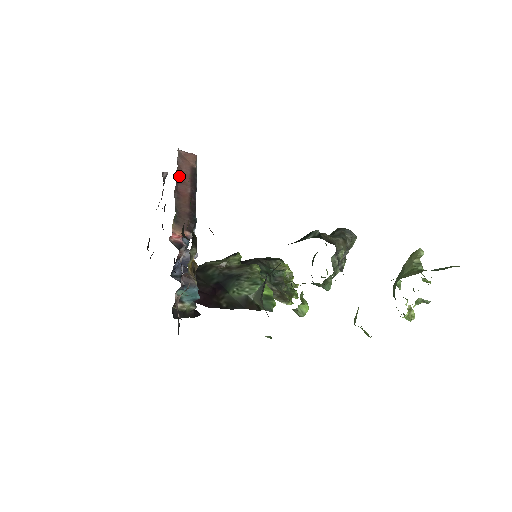
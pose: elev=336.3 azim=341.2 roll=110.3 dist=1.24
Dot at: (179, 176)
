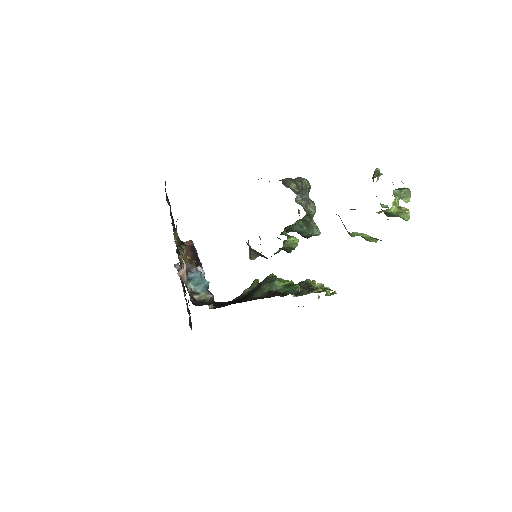
Dot at: occluded
